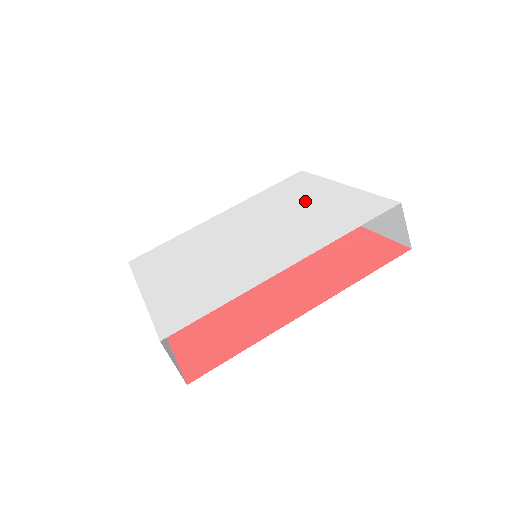
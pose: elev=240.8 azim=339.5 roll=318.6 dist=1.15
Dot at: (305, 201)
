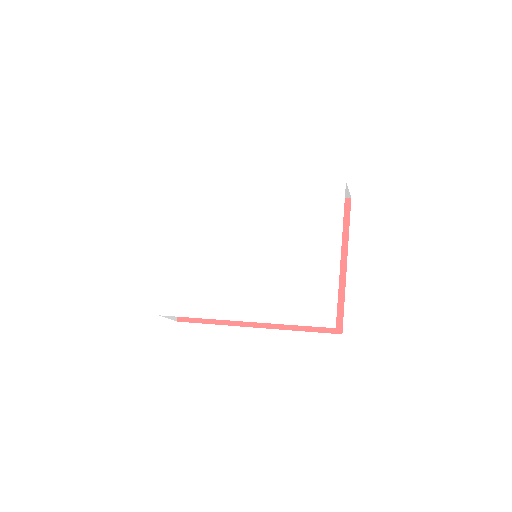
Dot at: (305, 246)
